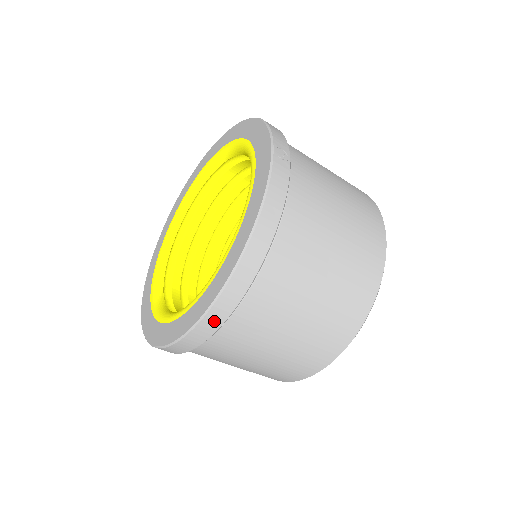
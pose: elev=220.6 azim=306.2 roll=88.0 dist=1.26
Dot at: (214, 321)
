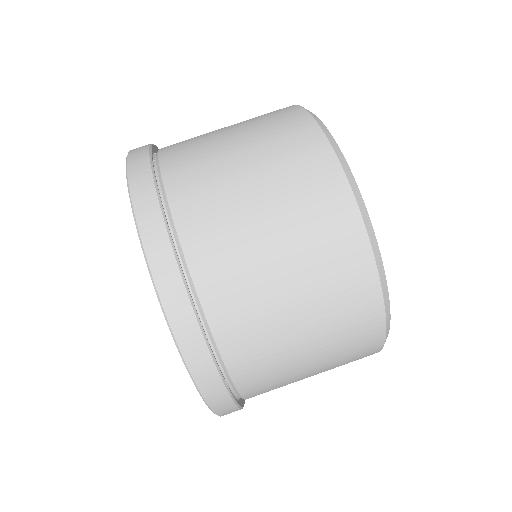
Dot at: (139, 155)
